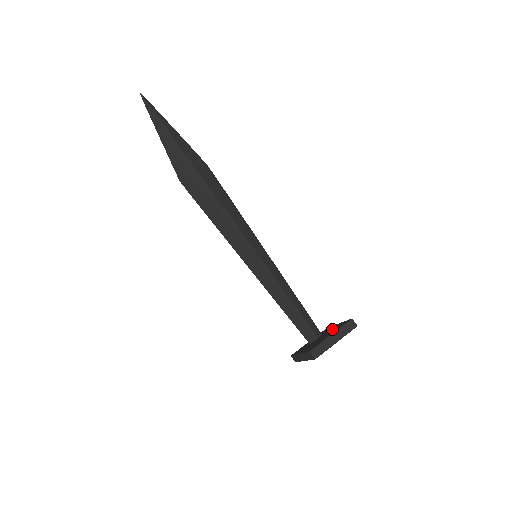
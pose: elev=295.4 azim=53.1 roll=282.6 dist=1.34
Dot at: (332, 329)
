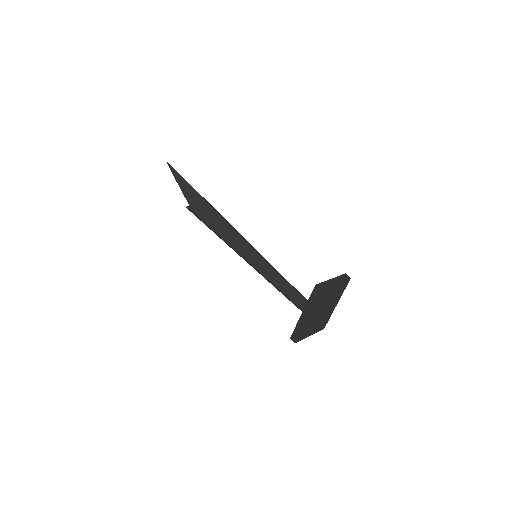
Dot at: occluded
